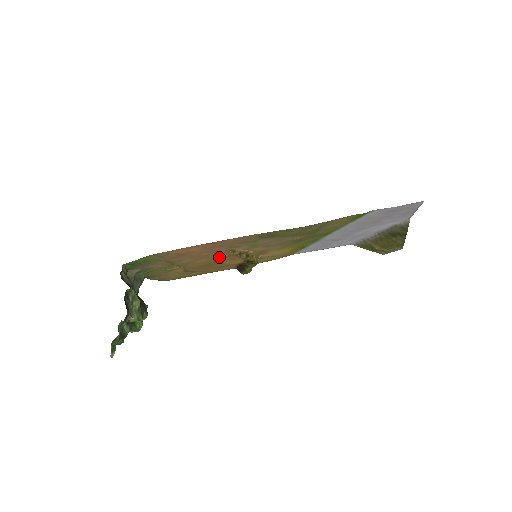
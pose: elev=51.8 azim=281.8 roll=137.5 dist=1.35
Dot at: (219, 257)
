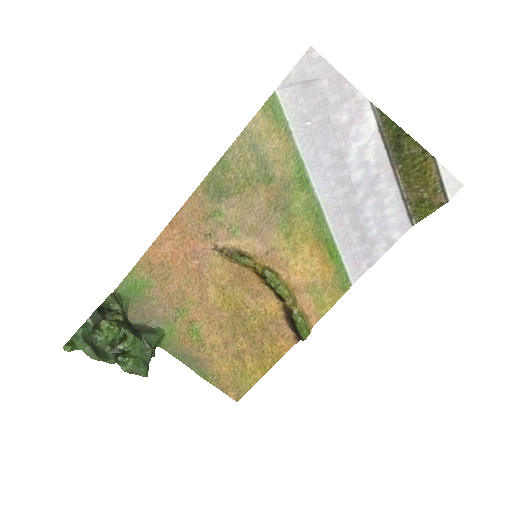
Dot at: (228, 283)
